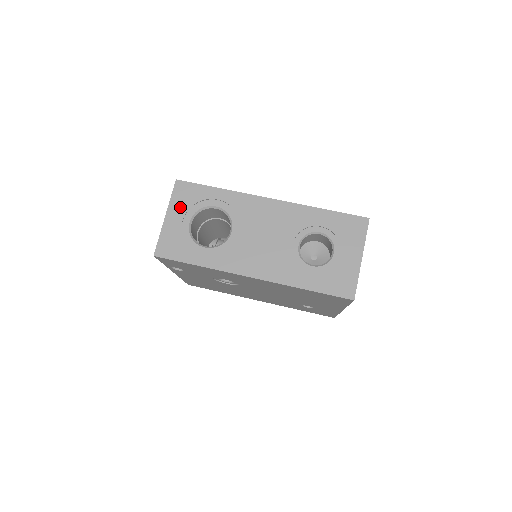
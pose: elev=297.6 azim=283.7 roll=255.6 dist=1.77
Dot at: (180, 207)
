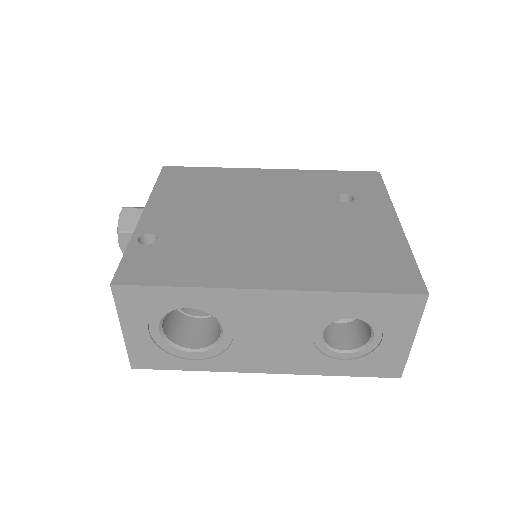
Dot at: (136, 317)
